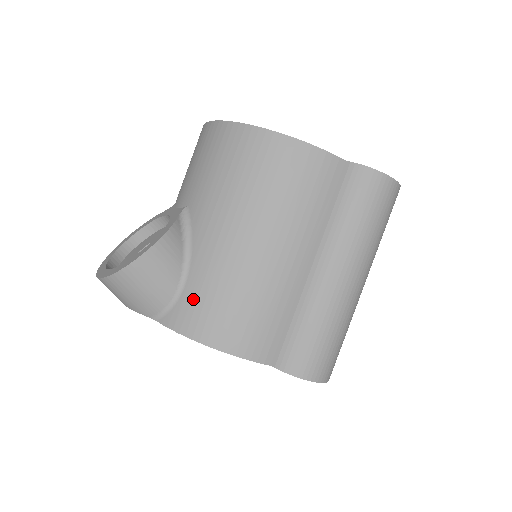
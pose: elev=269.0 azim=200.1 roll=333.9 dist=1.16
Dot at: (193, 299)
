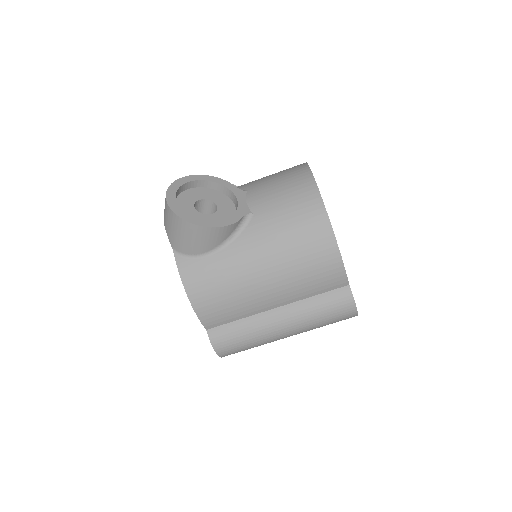
Dot at: (205, 268)
